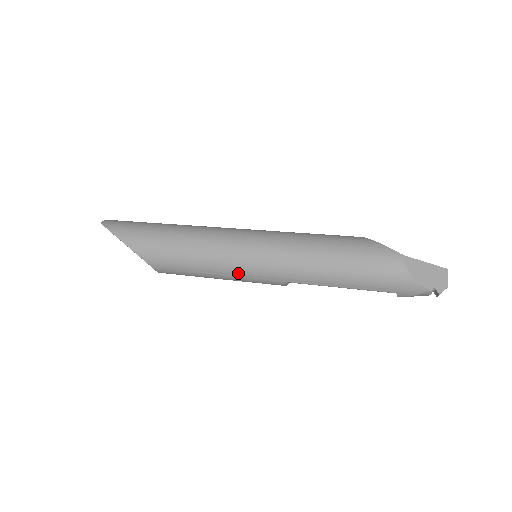
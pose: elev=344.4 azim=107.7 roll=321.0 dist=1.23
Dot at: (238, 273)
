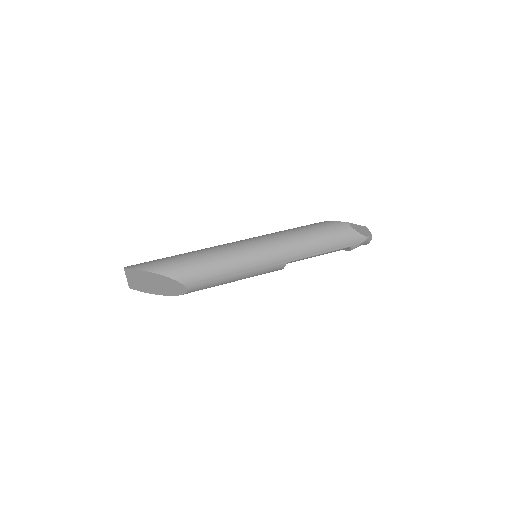
Dot at: (255, 267)
